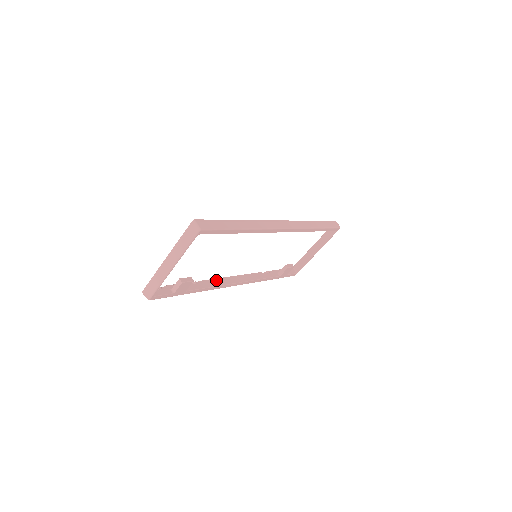
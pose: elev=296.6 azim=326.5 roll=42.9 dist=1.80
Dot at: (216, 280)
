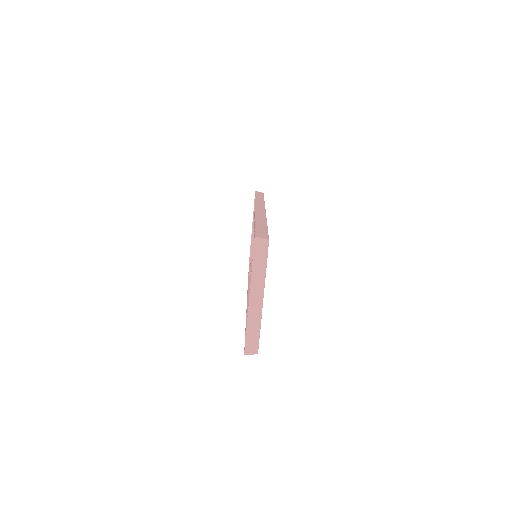
Dot at: occluded
